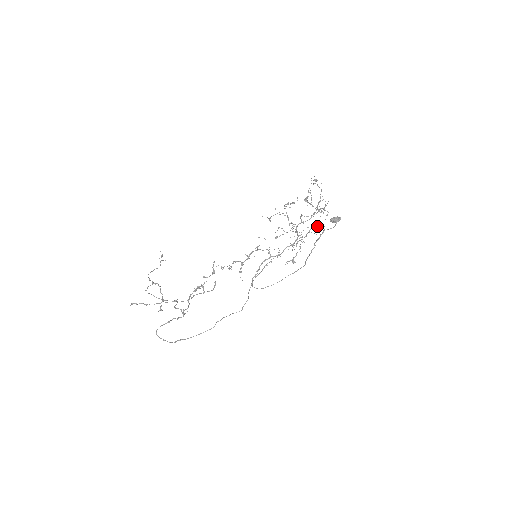
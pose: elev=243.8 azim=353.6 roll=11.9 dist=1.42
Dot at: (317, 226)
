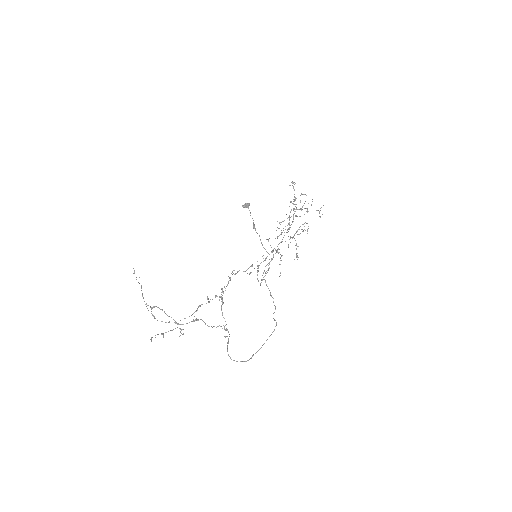
Dot at: (304, 223)
